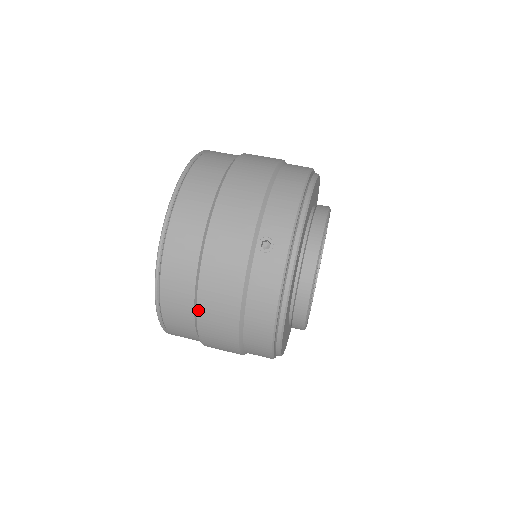
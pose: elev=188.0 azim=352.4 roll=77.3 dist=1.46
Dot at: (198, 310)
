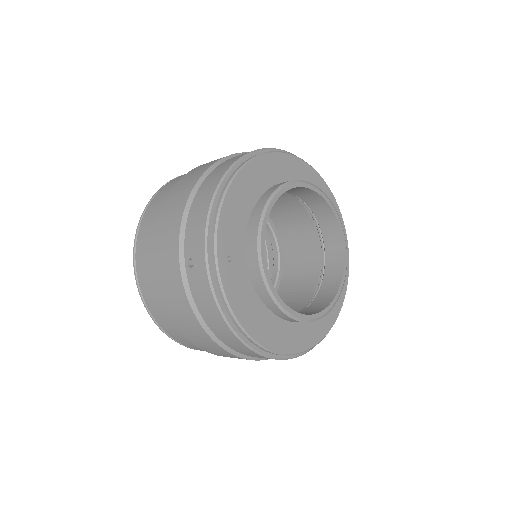
Dot at: (184, 335)
